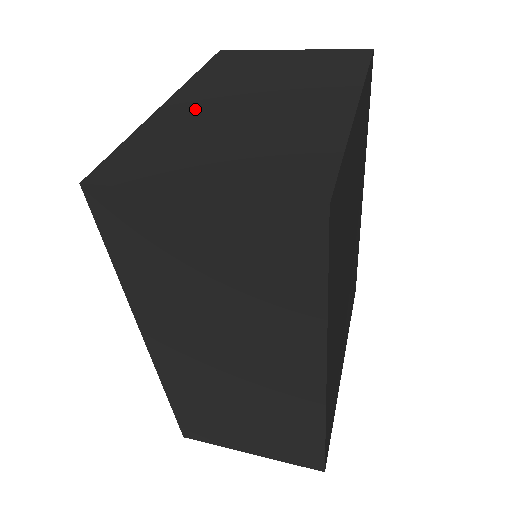
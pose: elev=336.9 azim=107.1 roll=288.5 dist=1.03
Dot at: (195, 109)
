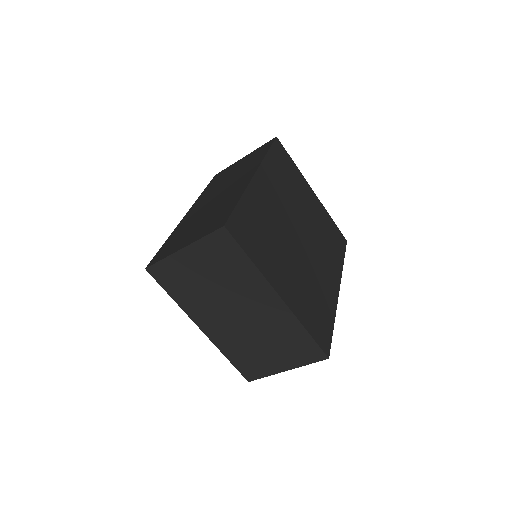
Dot at: occluded
